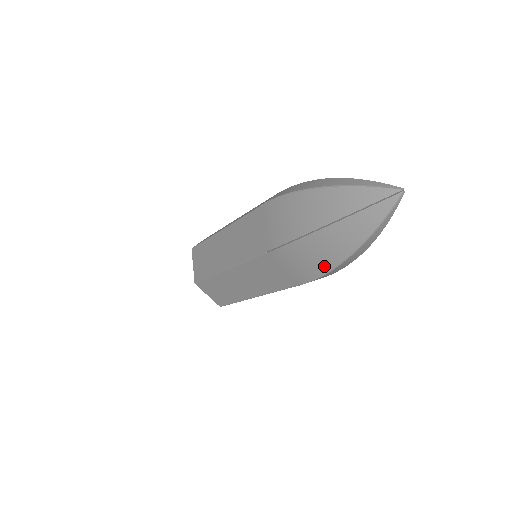
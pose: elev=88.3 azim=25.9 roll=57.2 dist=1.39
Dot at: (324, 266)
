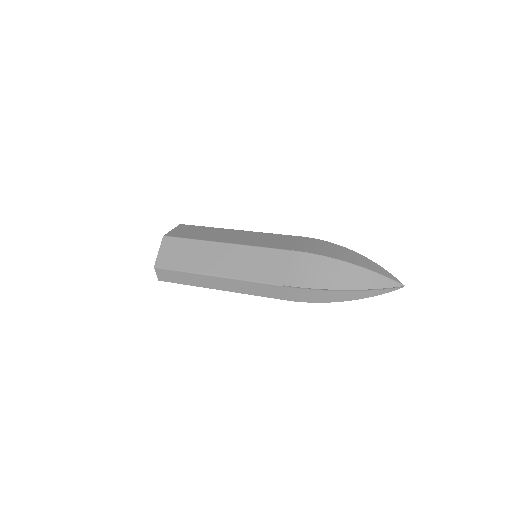
Dot at: (323, 284)
